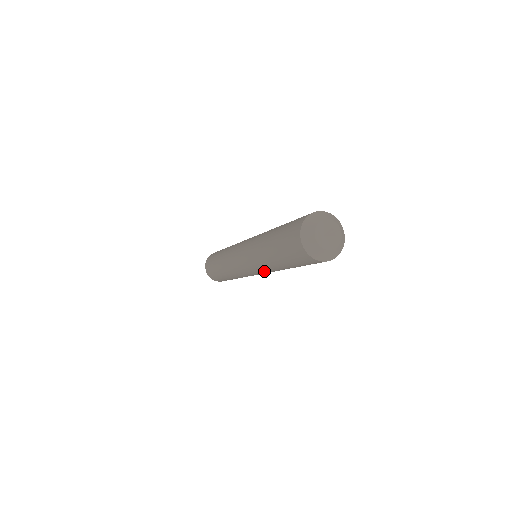
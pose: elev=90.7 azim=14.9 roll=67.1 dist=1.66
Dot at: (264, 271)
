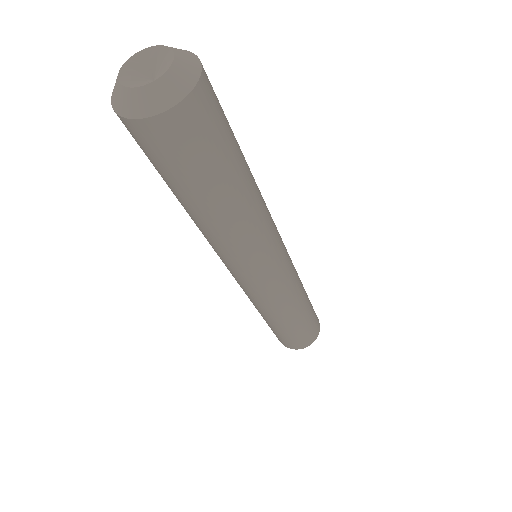
Dot at: (256, 249)
